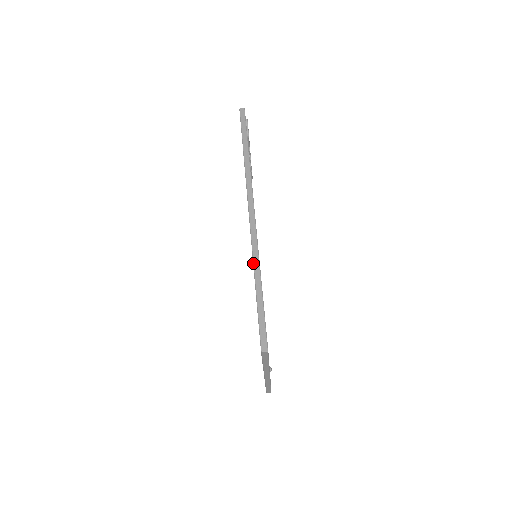
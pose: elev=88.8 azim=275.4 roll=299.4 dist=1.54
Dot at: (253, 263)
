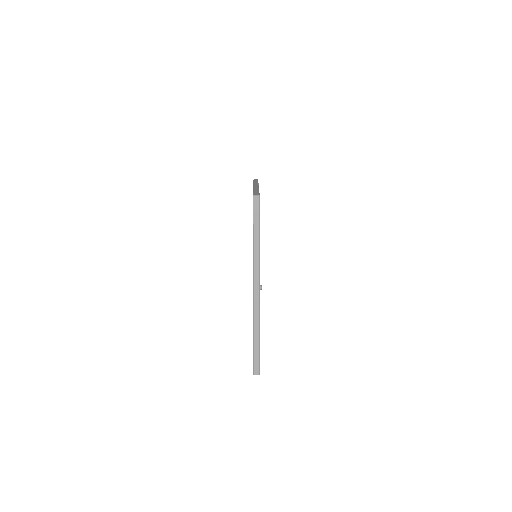
Dot at: (253, 188)
